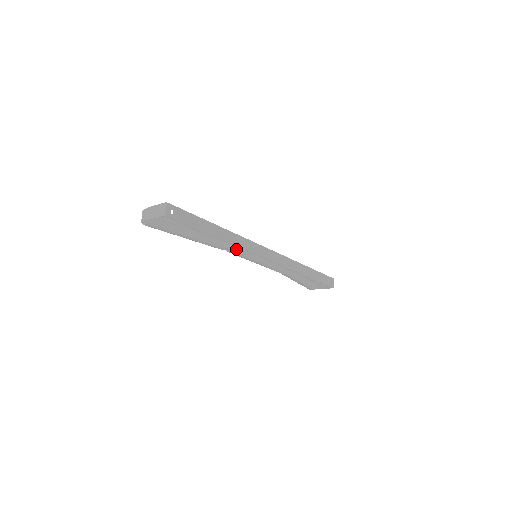
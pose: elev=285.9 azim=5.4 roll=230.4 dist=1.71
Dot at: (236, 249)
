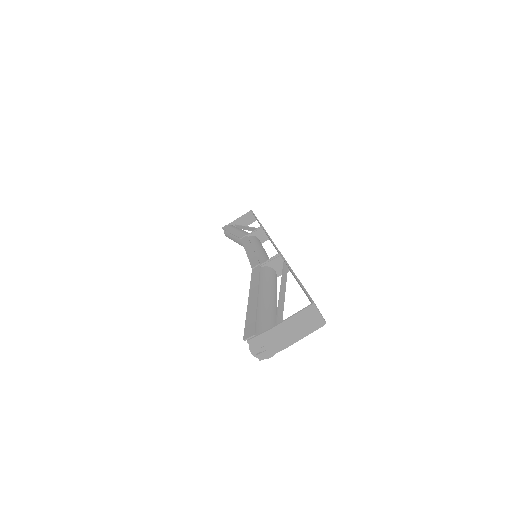
Dot at: occluded
